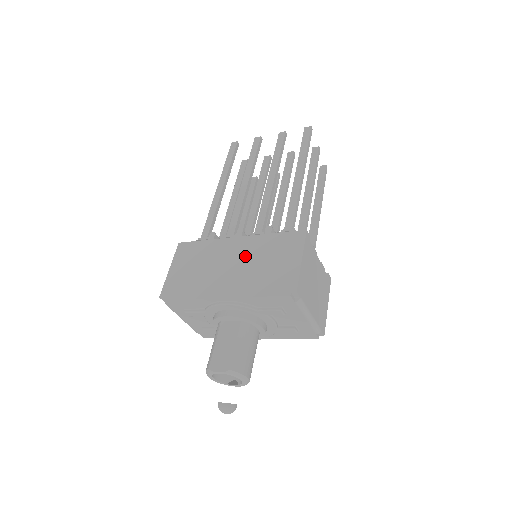
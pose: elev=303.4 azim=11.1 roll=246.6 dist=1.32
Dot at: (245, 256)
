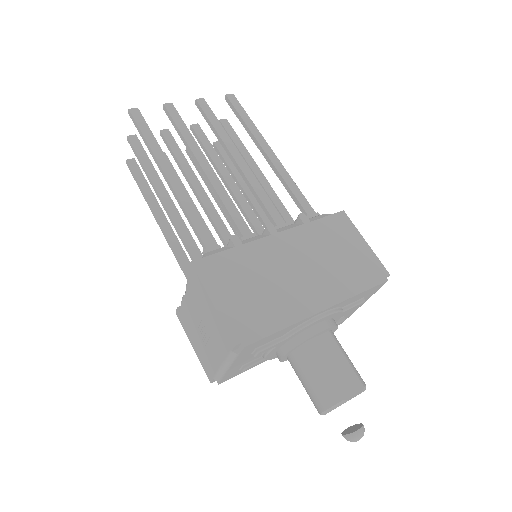
Dot at: (305, 254)
